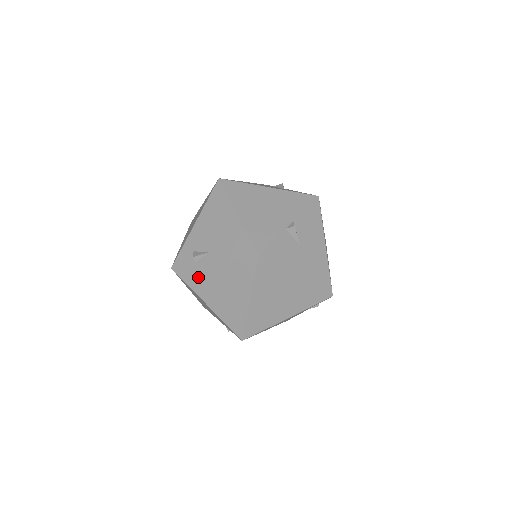
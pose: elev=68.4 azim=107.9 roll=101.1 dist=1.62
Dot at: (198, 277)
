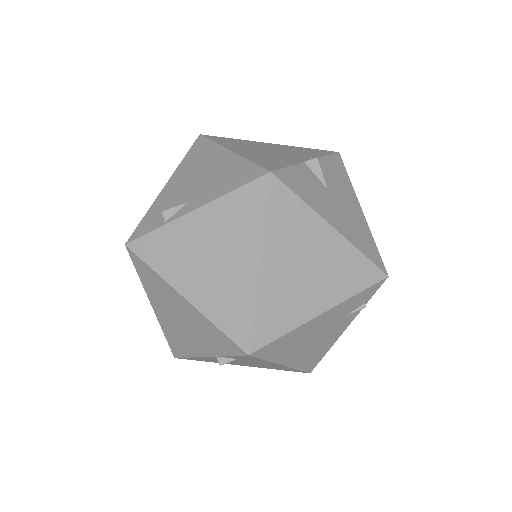
Dot at: (169, 246)
